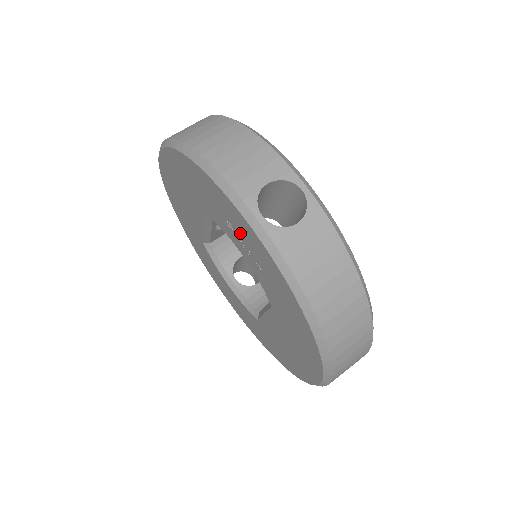
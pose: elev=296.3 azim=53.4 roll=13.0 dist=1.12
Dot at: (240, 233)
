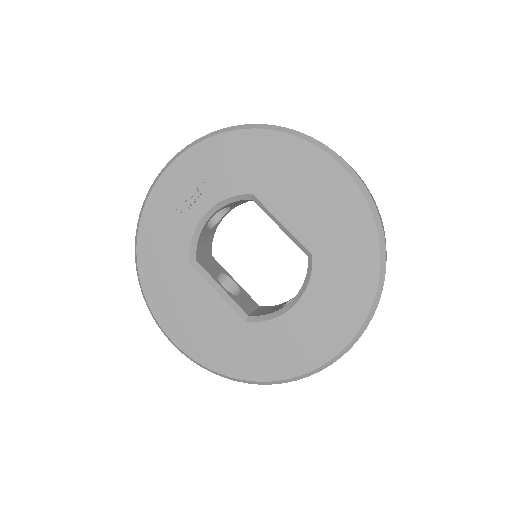
Dot at: (180, 196)
